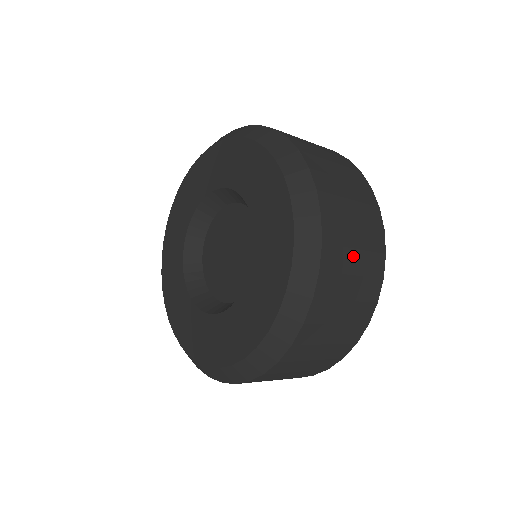
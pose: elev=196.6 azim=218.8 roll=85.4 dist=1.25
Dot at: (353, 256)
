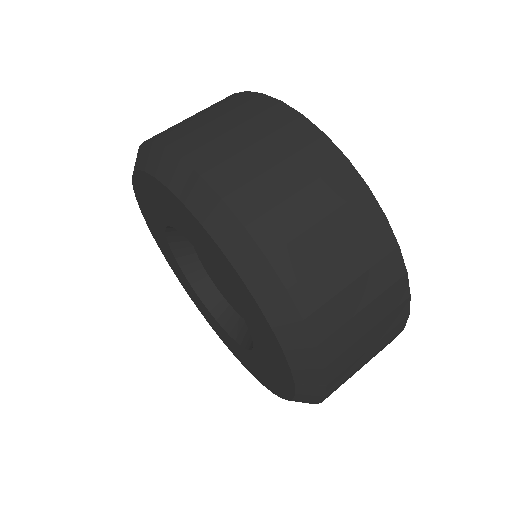
Dot at: (279, 175)
